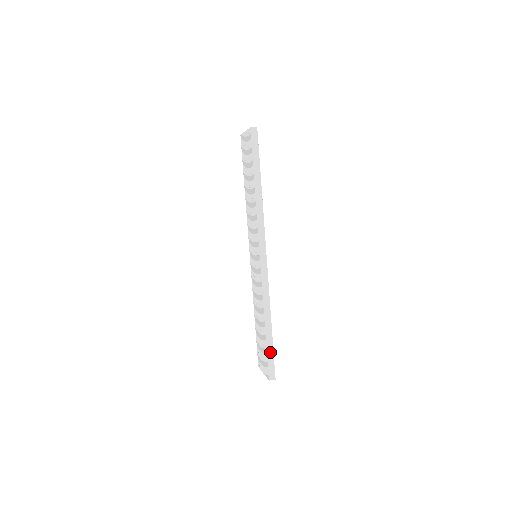
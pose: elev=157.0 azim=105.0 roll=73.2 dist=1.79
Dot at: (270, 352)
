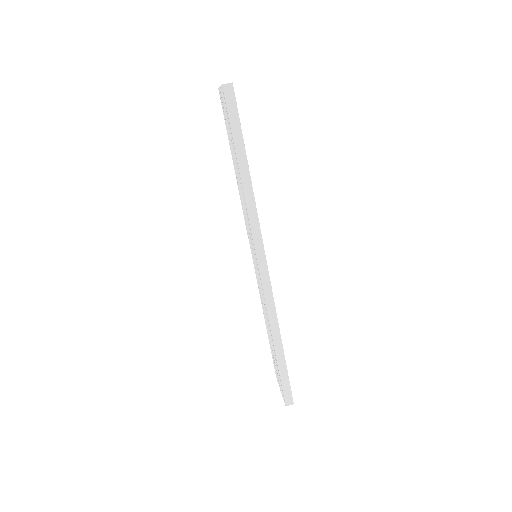
Dot at: (284, 375)
